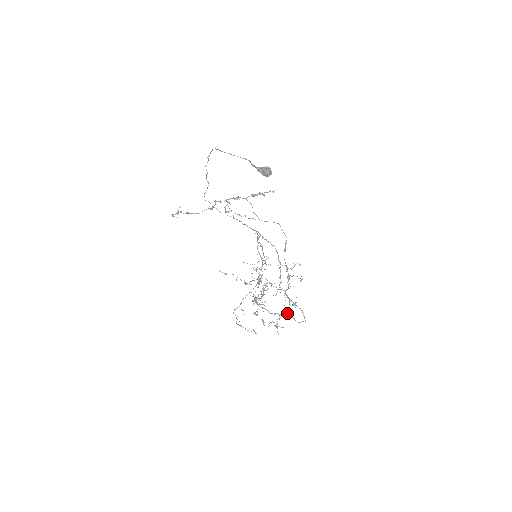
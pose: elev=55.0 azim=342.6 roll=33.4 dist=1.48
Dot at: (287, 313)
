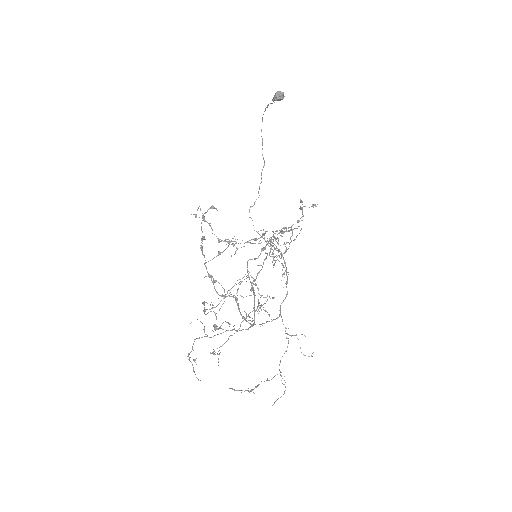
Dot at: (235, 297)
